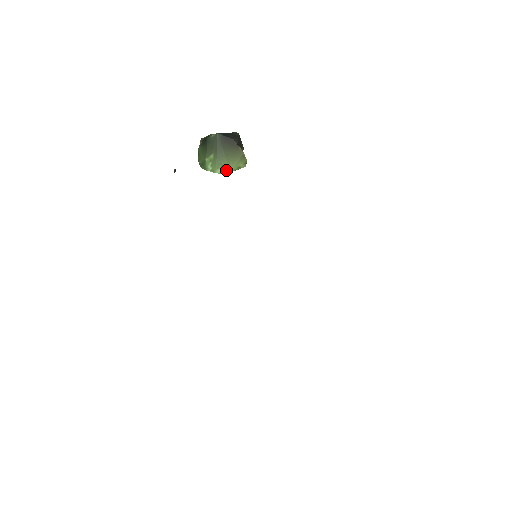
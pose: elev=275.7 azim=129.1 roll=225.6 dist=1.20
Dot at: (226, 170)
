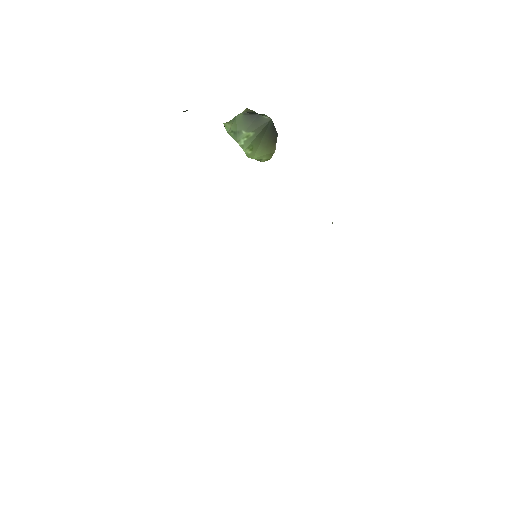
Dot at: (252, 154)
